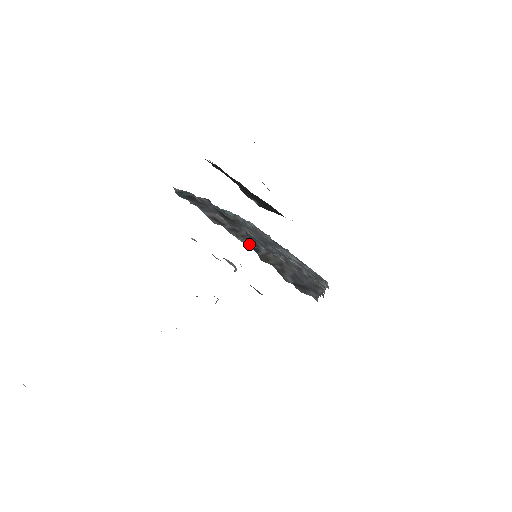
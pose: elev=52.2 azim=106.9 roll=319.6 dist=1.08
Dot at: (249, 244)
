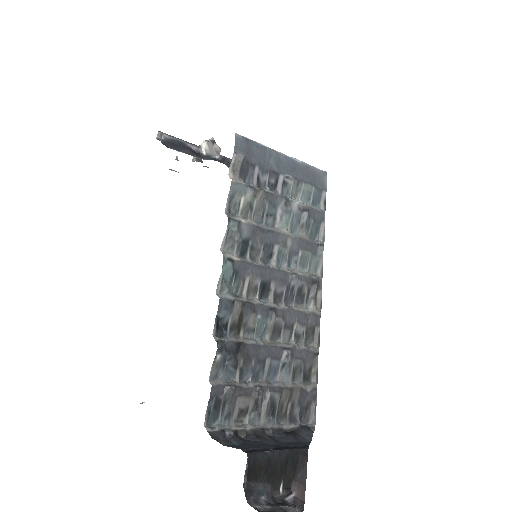
Dot at: (268, 413)
